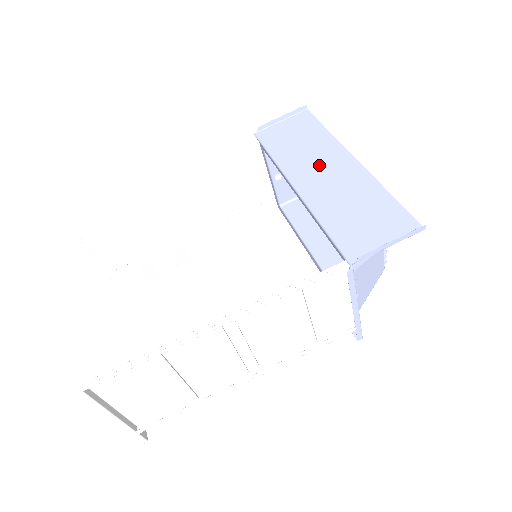
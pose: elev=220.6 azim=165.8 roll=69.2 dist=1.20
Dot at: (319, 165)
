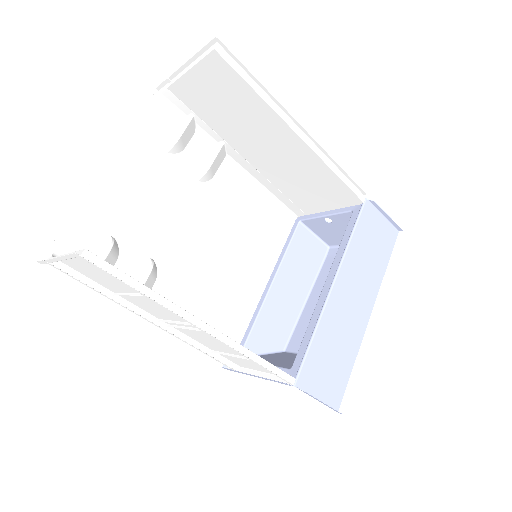
Dot at: (358, 288)
